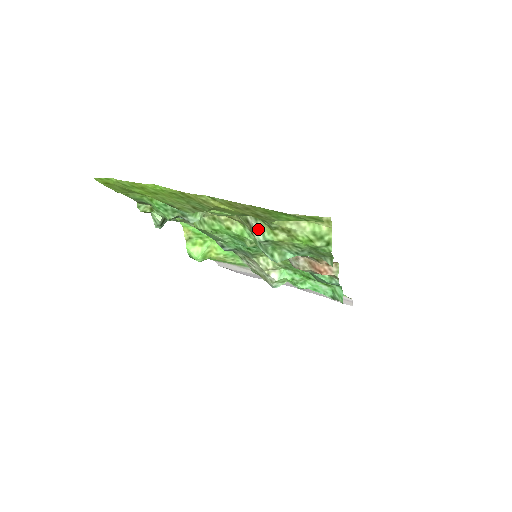
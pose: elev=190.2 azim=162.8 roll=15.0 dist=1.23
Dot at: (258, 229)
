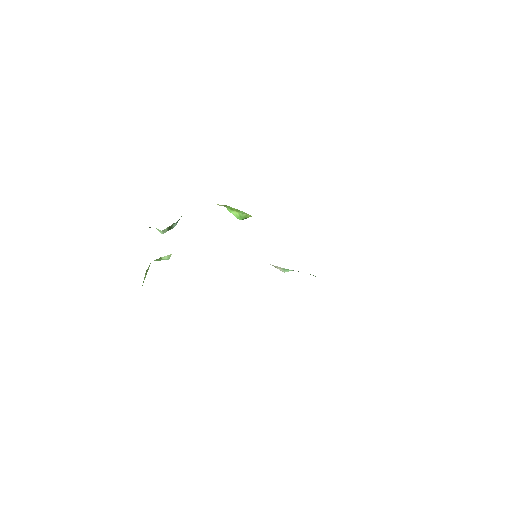
Dot at: occluded
